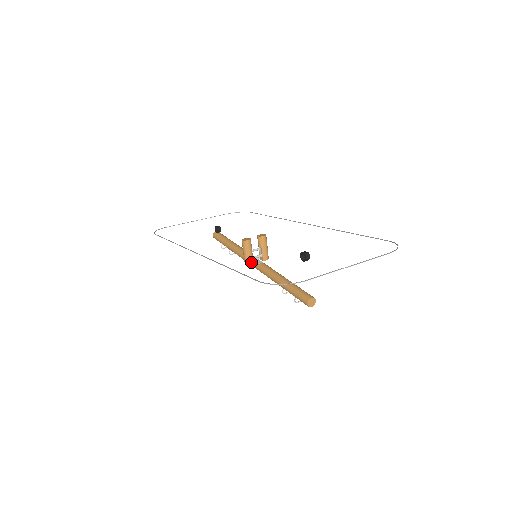
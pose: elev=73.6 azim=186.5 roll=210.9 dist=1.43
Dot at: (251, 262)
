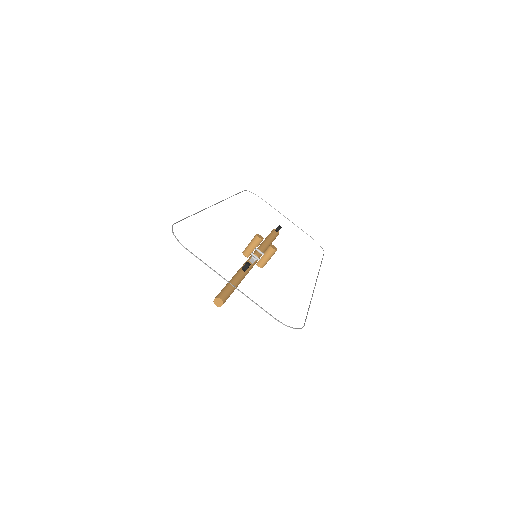
Dot at: (246, 254)
